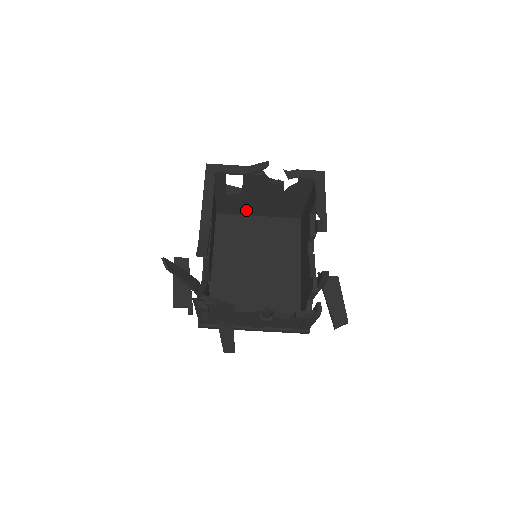
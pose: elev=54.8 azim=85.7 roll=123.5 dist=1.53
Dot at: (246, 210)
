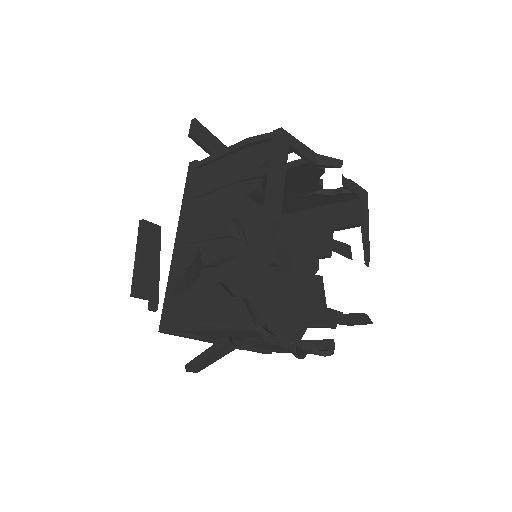
Dot at: occluded
